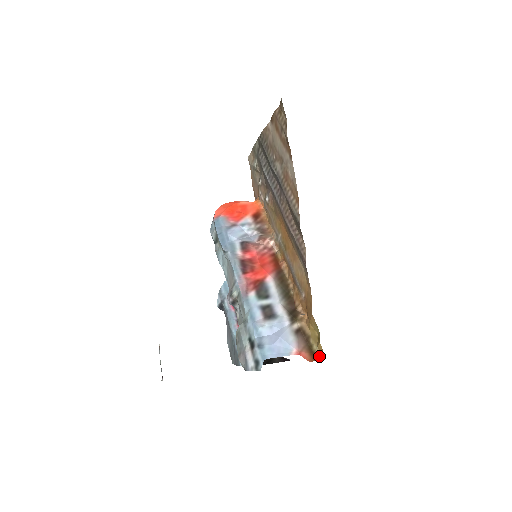
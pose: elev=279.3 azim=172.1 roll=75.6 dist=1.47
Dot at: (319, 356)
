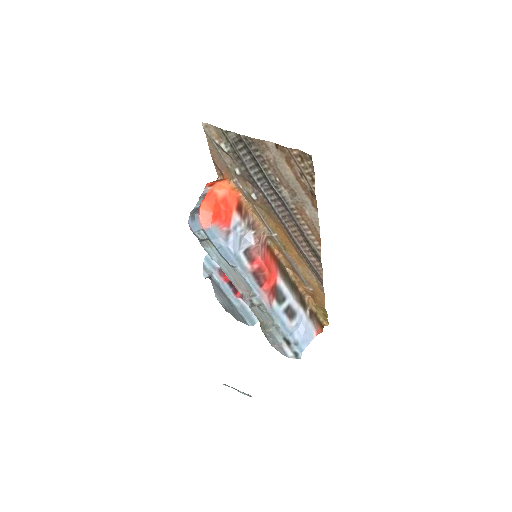
Dot at: (325, 324)
